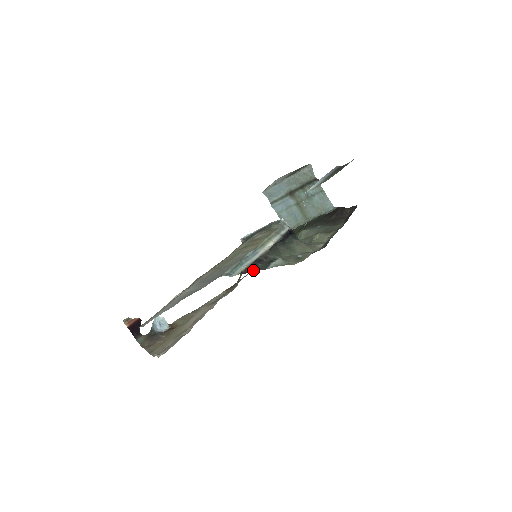
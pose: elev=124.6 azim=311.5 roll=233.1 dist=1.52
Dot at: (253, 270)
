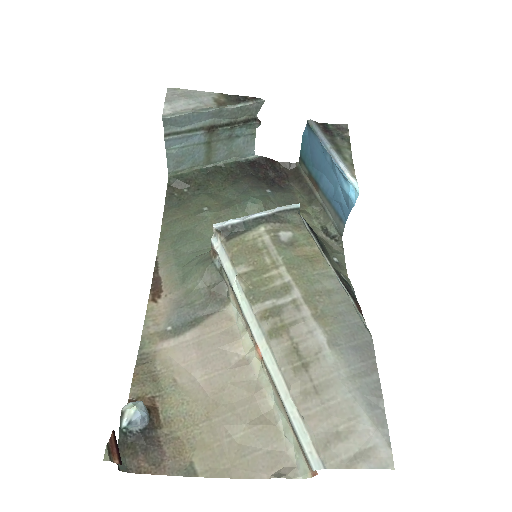
Dot at: occluded
